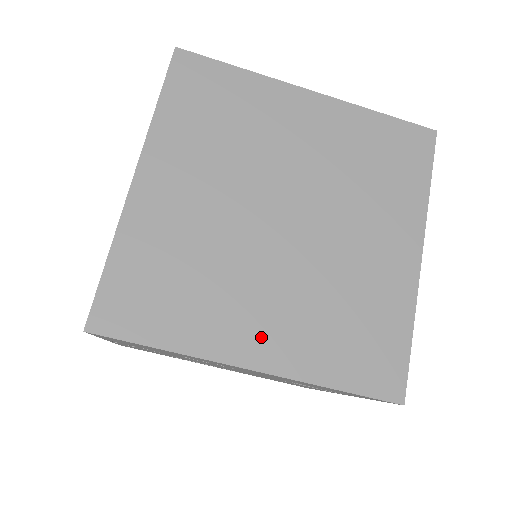
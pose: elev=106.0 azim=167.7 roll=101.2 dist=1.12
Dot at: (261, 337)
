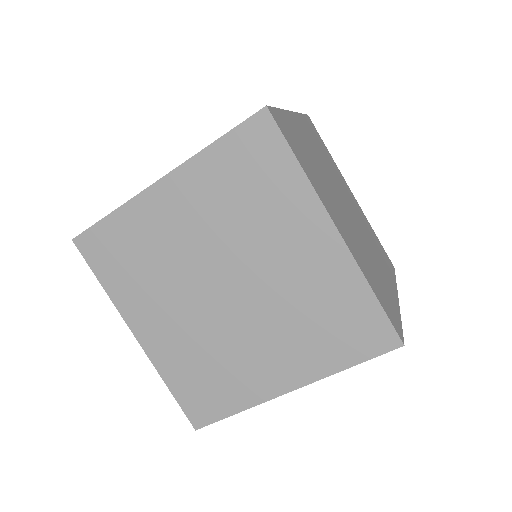
Dot at: occluded
